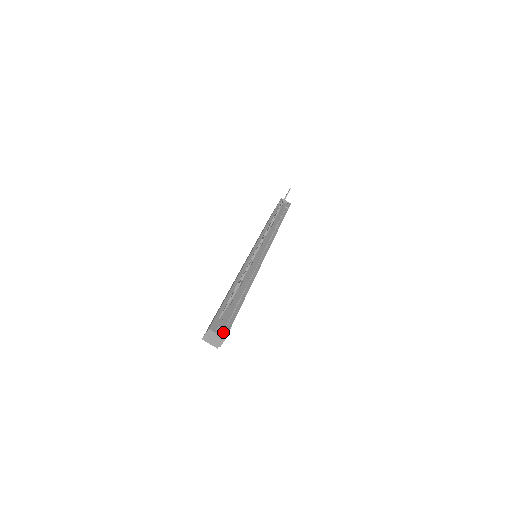
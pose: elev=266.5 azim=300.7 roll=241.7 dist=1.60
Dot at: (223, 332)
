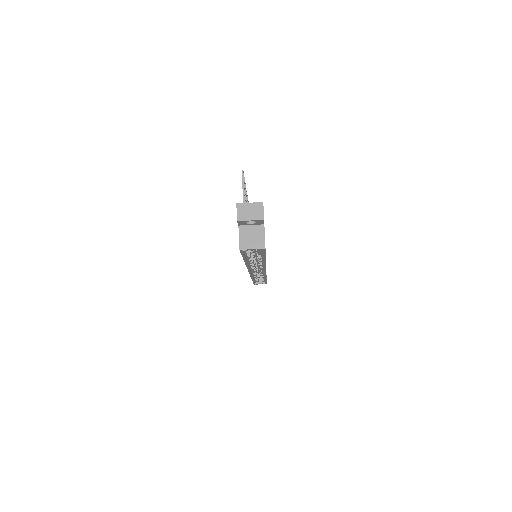
Dot at: (256, 204)
